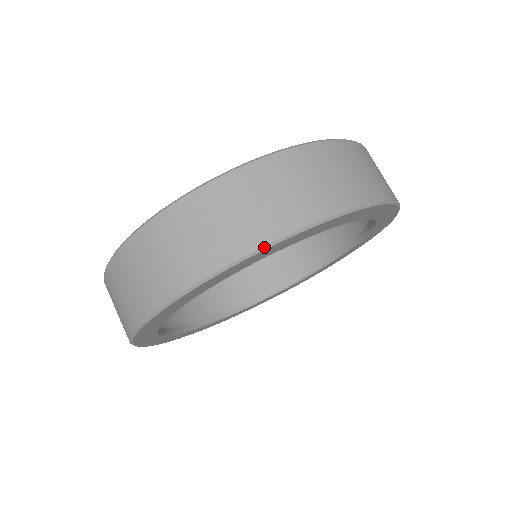
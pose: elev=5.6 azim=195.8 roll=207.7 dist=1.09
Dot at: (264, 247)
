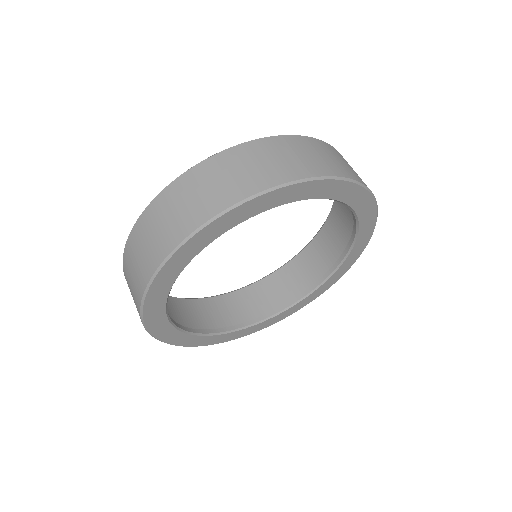
Dot at: (150, 281)
